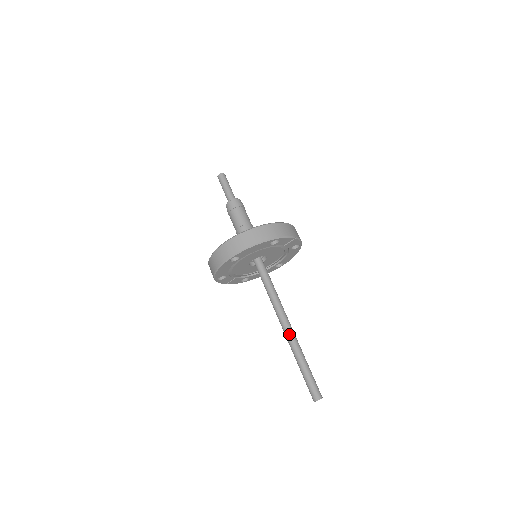
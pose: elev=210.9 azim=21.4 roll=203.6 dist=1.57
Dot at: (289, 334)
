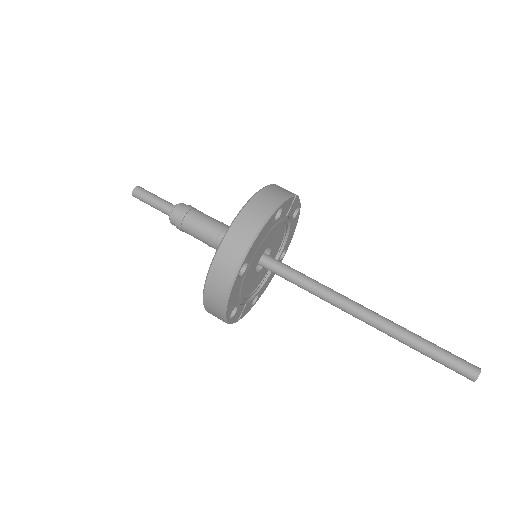
Dot at: (376, 320)
